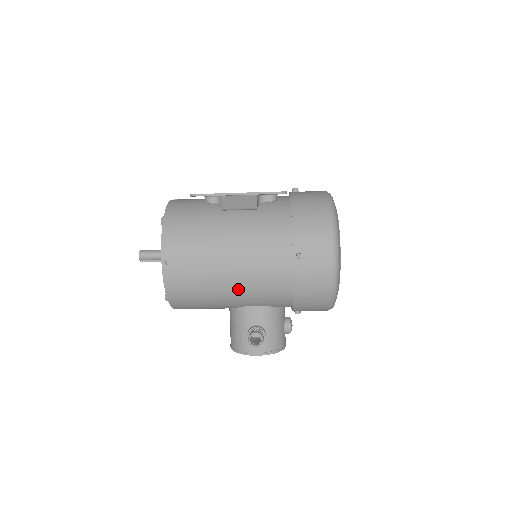
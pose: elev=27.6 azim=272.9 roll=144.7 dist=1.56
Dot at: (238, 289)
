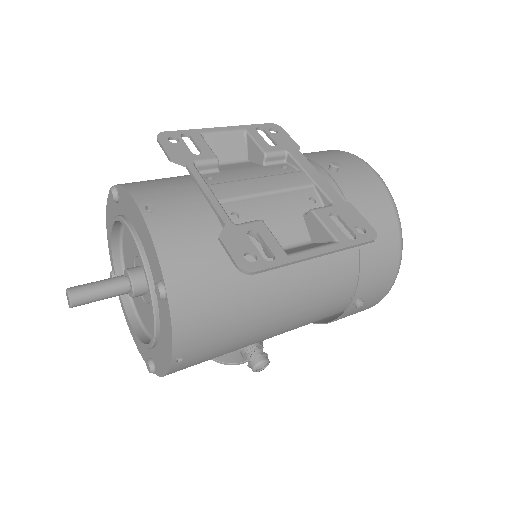
Dot at: occluded
